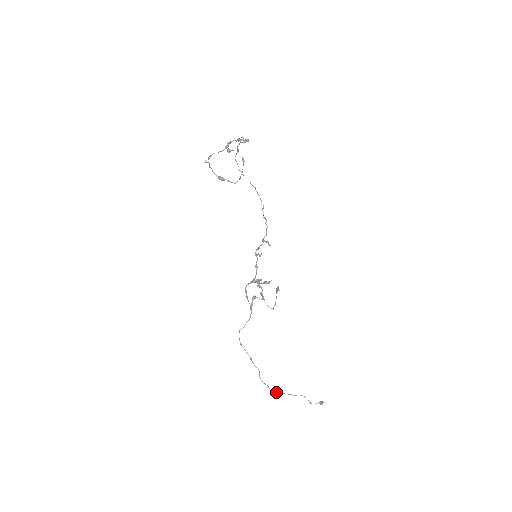
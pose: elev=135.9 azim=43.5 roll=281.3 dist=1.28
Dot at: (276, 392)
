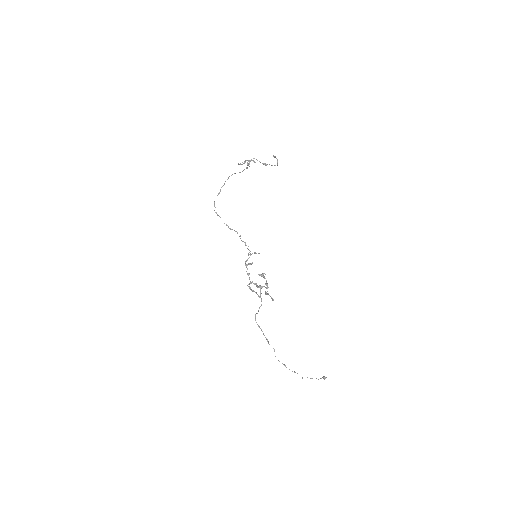
Dot at: occluded
